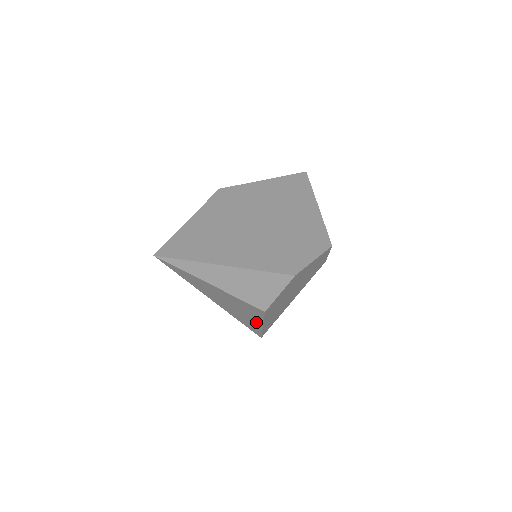
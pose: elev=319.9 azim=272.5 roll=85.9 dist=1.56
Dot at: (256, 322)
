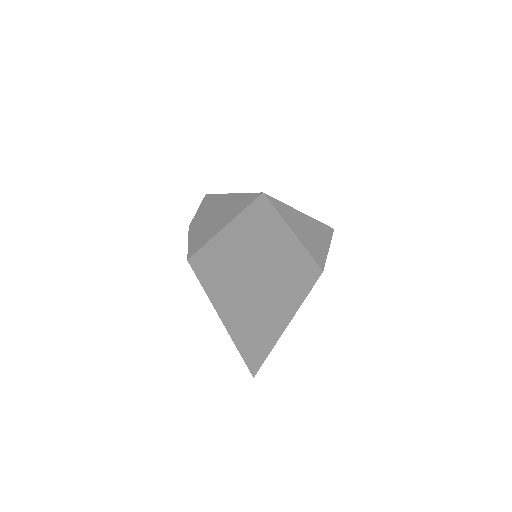
Dot at: (285, 319)
